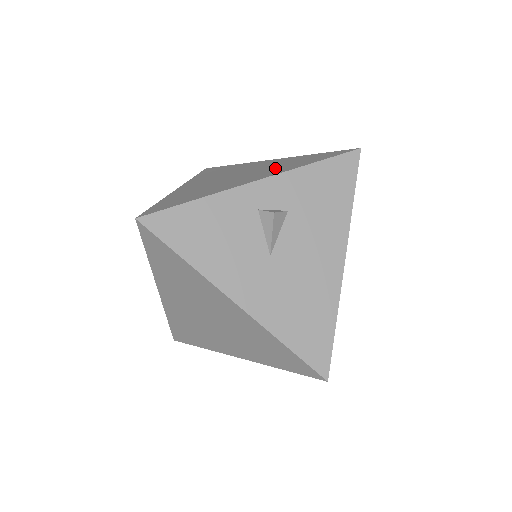
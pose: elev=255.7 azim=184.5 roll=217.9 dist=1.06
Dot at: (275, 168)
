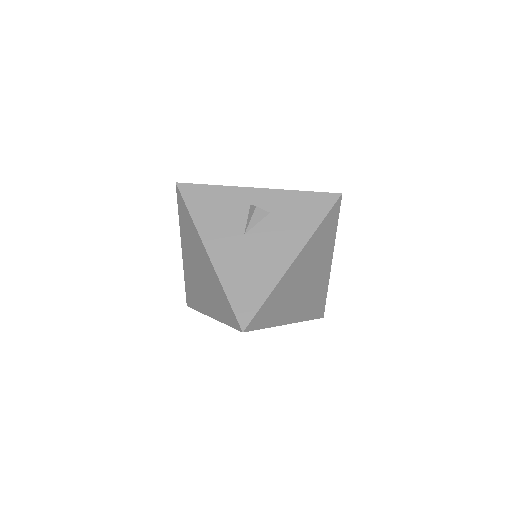
Dot at: occluded
